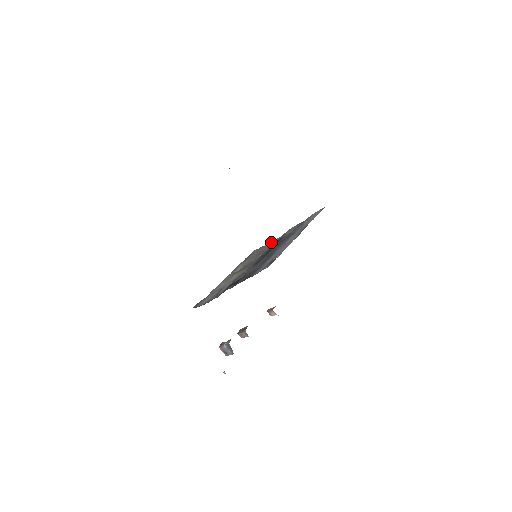
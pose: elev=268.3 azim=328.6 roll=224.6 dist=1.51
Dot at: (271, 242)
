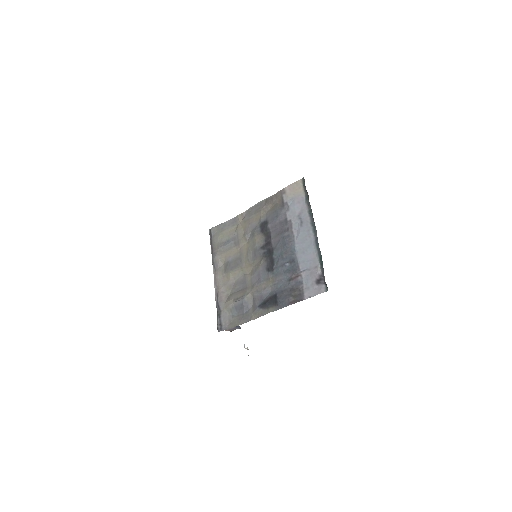
Dot at: (233, 218)
